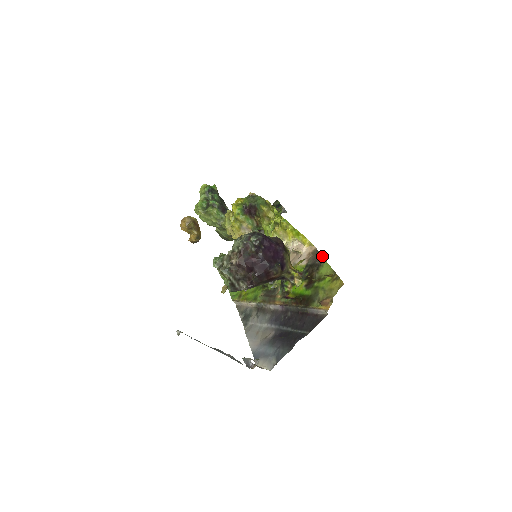
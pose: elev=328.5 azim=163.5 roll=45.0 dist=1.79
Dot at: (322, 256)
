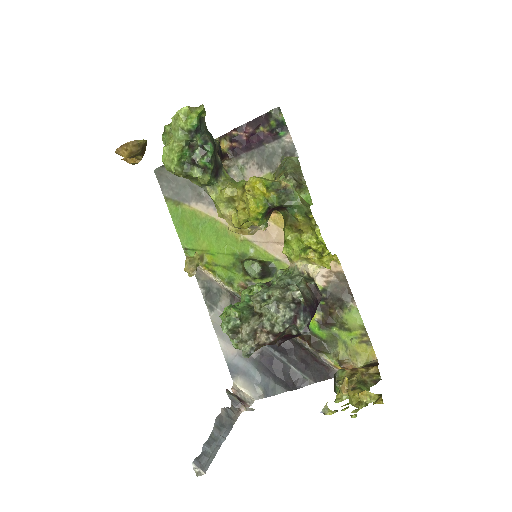
Dot at: occluded
